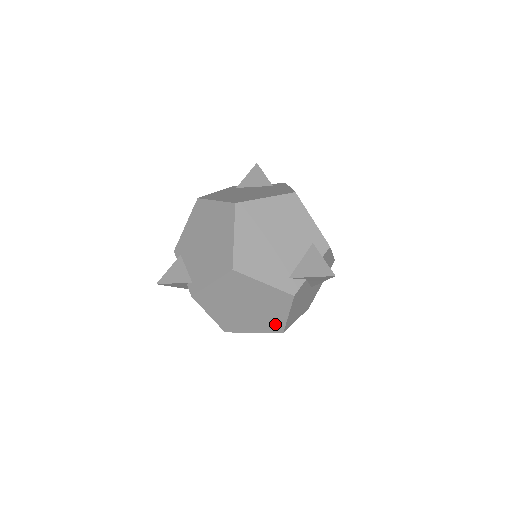
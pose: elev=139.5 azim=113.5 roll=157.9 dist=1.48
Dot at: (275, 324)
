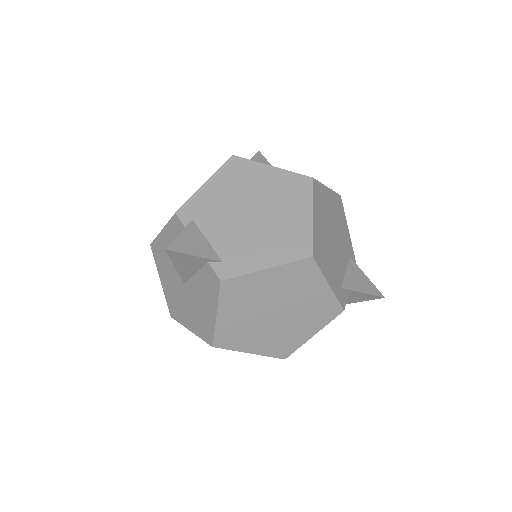
Dot at: (288, 345)
